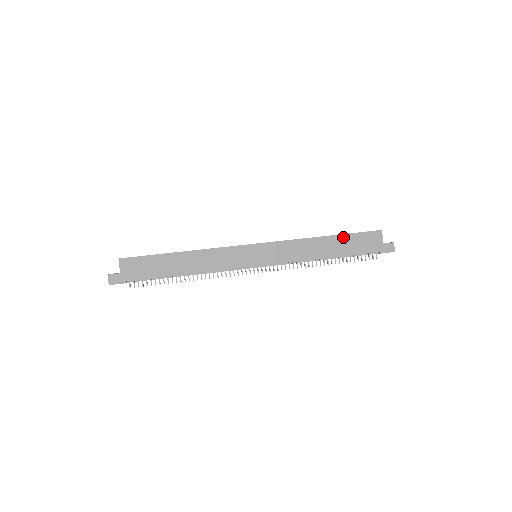
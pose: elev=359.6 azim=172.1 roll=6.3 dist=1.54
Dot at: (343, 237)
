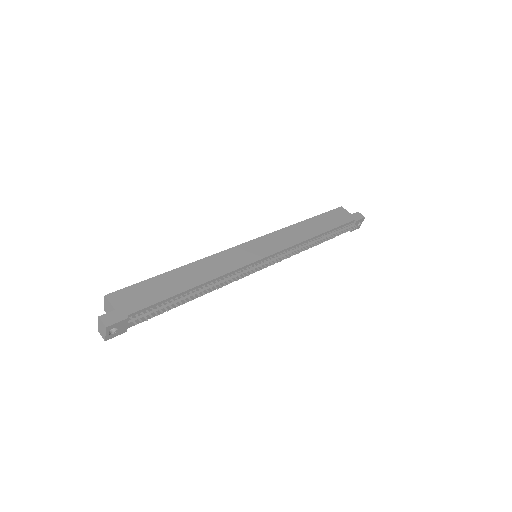
Dot at: (318, 218)
